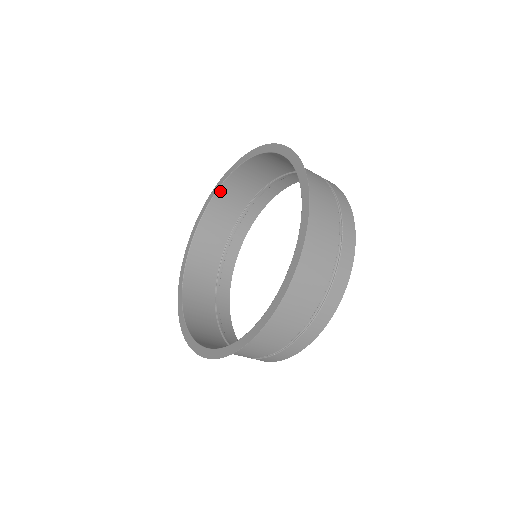
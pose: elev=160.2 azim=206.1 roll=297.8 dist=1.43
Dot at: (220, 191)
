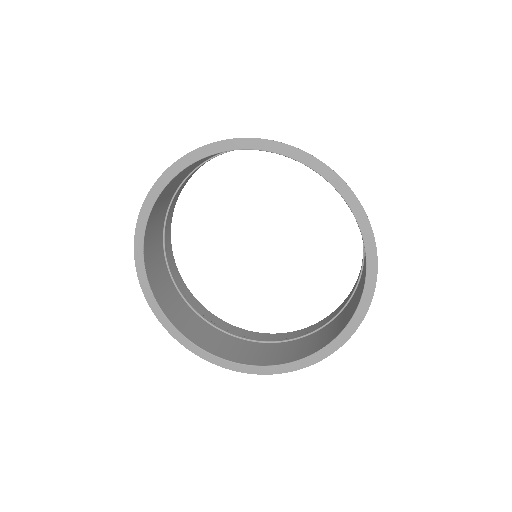
Dot at: (170, 182)
